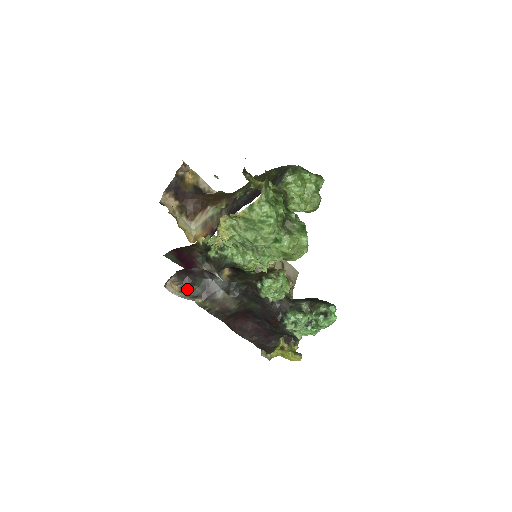
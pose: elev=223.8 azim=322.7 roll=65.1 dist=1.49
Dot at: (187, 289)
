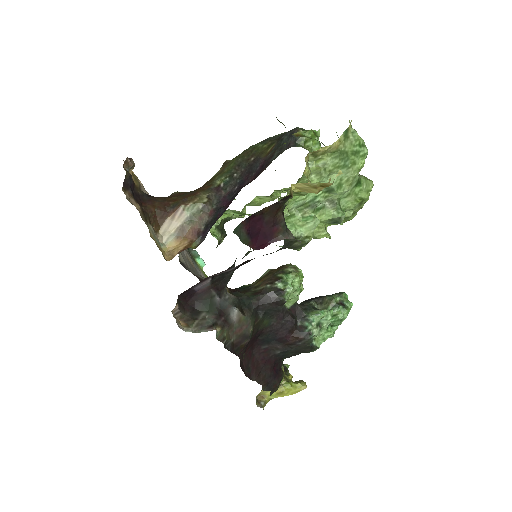
Dot at: (195, 320)
